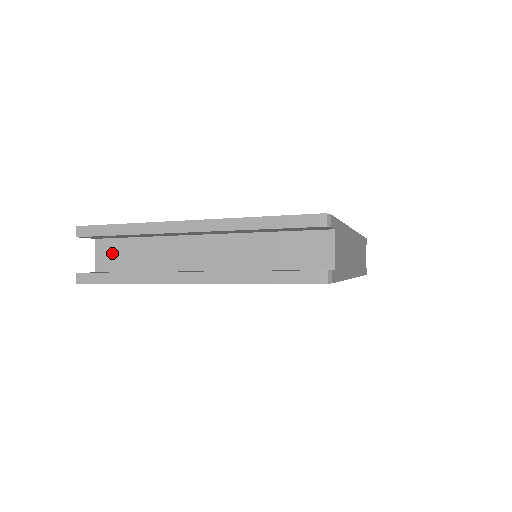
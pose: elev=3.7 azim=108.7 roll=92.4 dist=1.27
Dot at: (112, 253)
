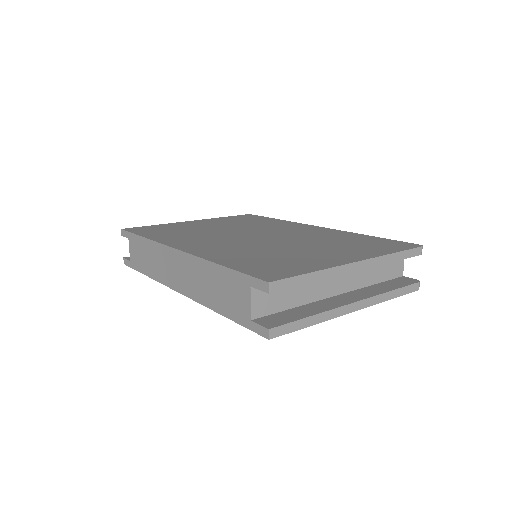
Dot at: (268, 297)
